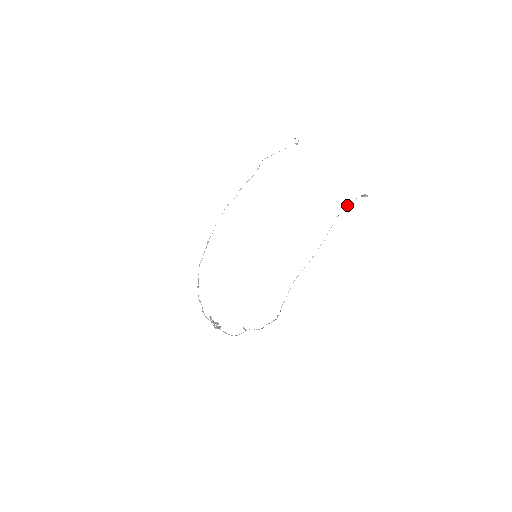
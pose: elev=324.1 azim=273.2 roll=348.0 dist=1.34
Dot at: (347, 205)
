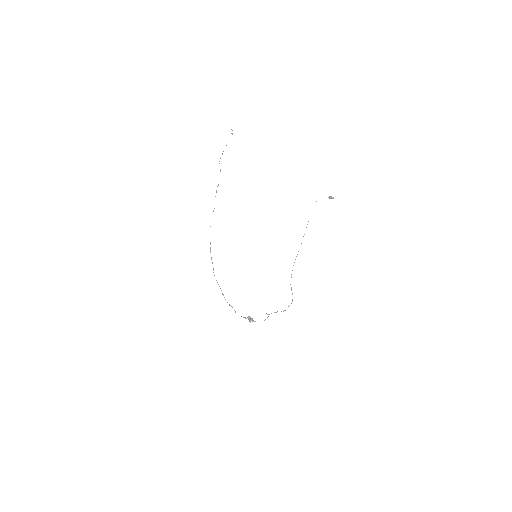
Dot at: occluded
